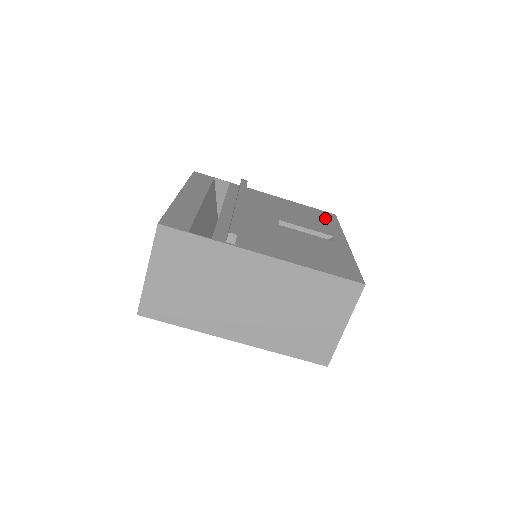
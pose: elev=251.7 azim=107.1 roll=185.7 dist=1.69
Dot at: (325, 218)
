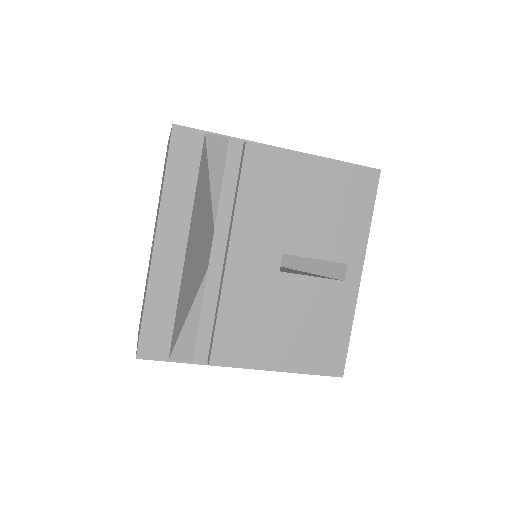
Dot at: (357, 200)
